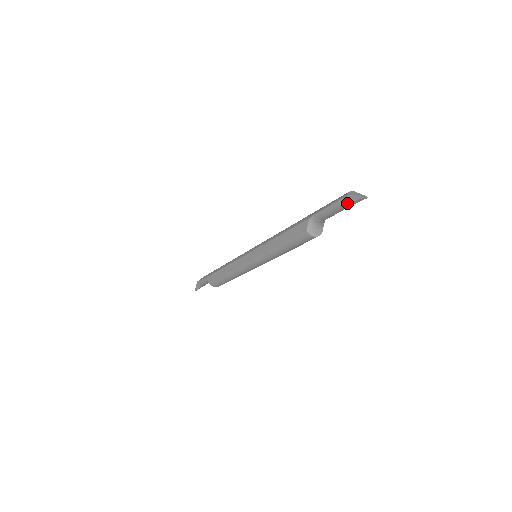
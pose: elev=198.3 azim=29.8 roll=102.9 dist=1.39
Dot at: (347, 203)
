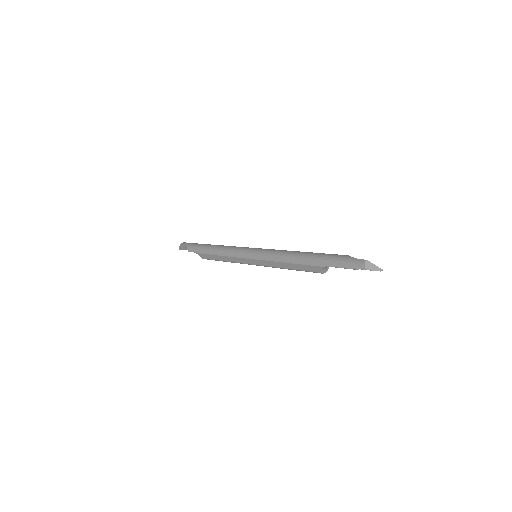
Dot at: occluded
